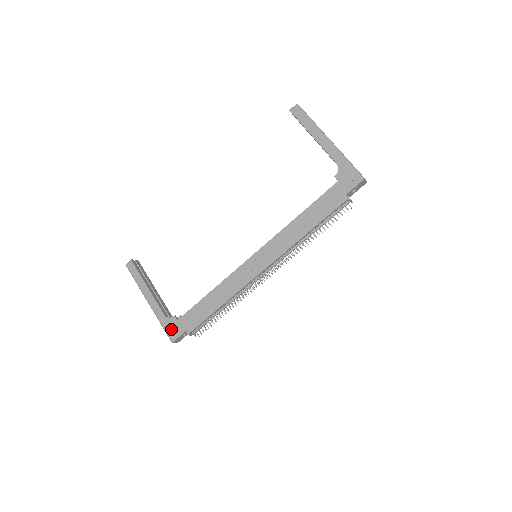
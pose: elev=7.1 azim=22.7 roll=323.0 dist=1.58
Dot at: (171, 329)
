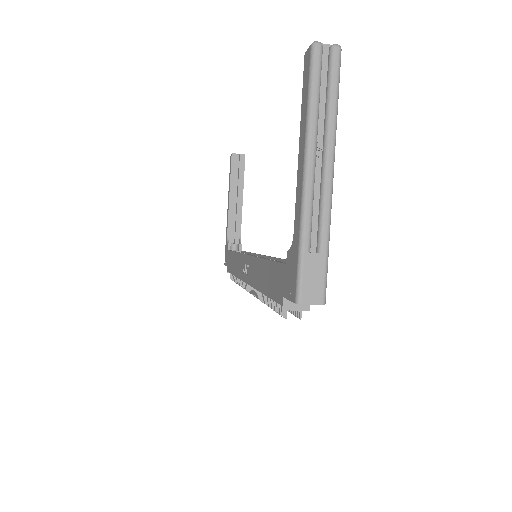
Dot at: (226, 253)
